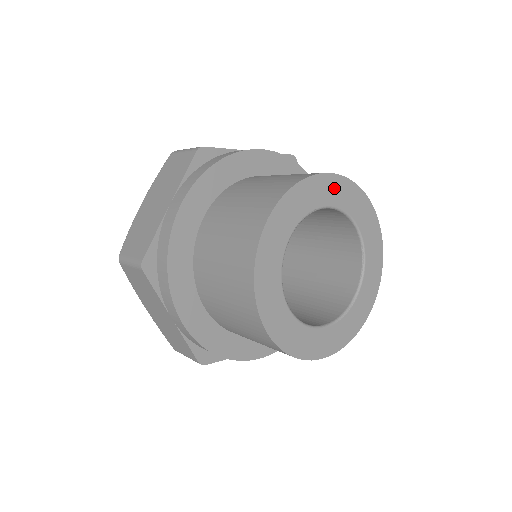
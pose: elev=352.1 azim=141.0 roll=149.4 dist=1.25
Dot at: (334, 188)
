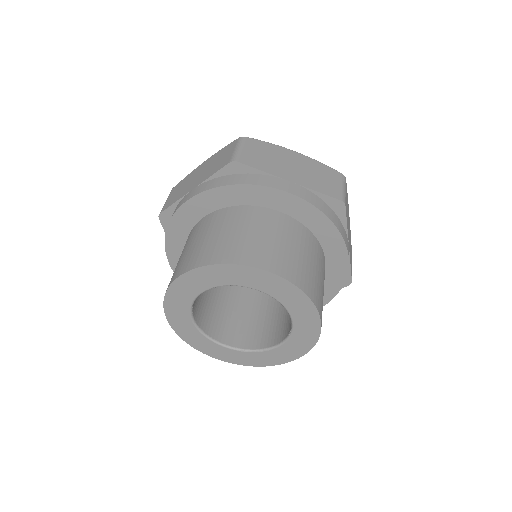
Dot at: (269, 282)
